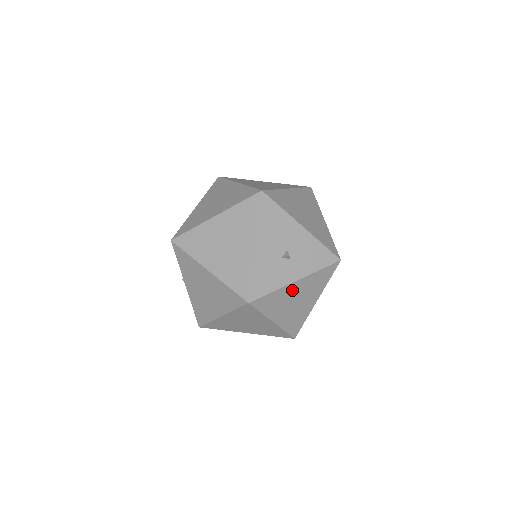
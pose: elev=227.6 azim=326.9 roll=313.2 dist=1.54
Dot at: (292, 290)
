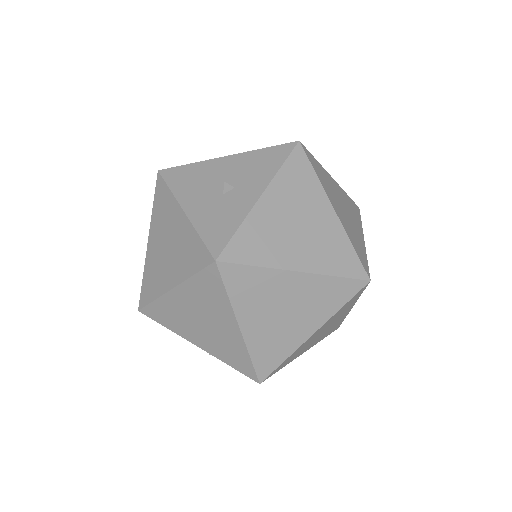
Dot at: (270, 212)
